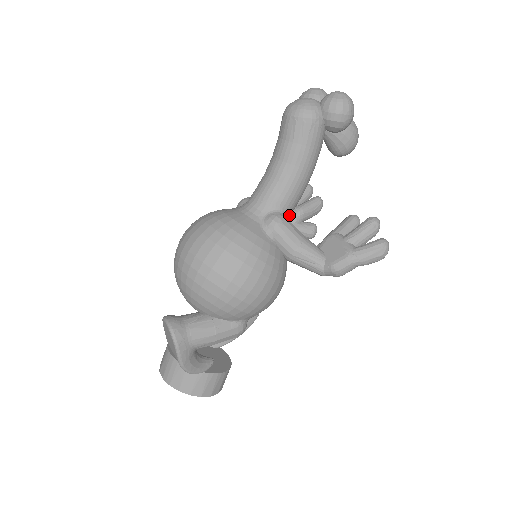
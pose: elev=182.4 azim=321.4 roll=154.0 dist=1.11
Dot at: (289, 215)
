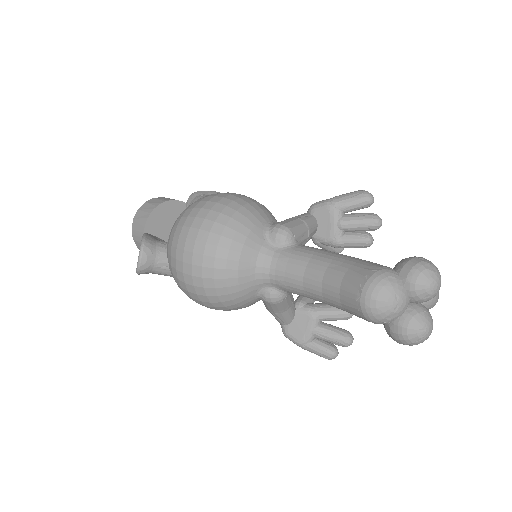
Dot at: occluded
